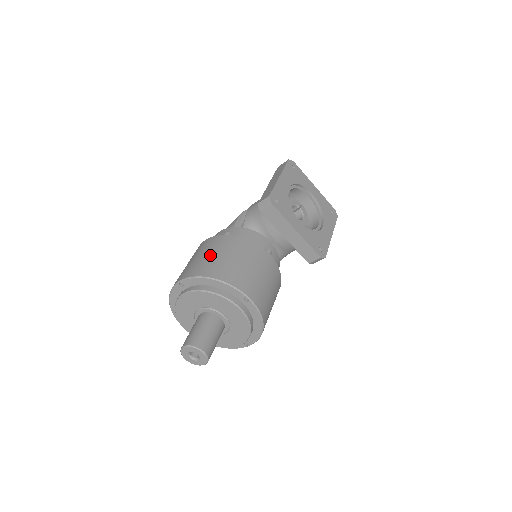
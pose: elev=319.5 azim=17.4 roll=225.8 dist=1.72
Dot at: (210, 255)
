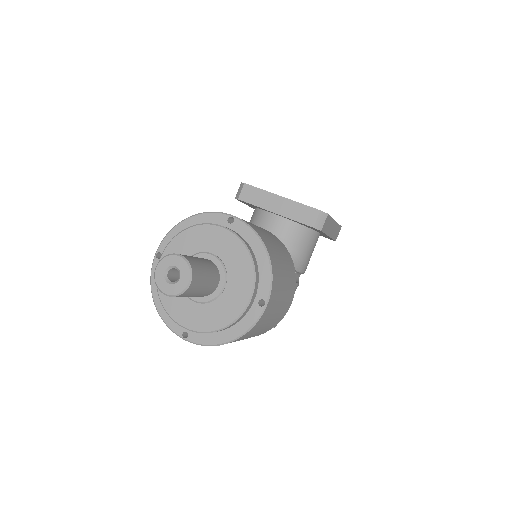
Dot at: occluded
